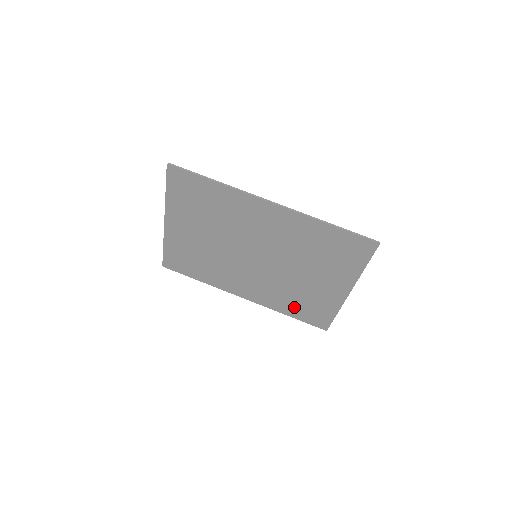
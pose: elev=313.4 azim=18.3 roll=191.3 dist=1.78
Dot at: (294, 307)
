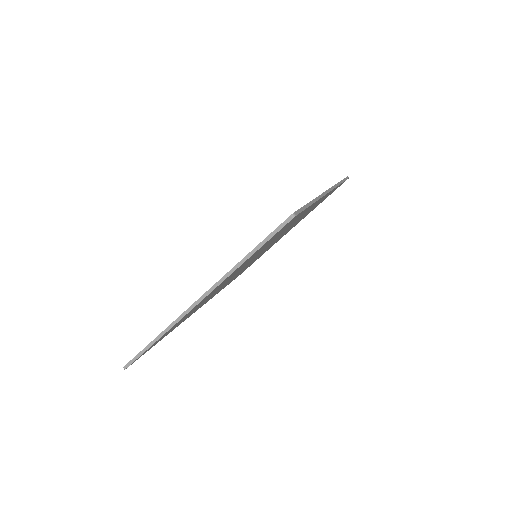
Dot at: occluded
